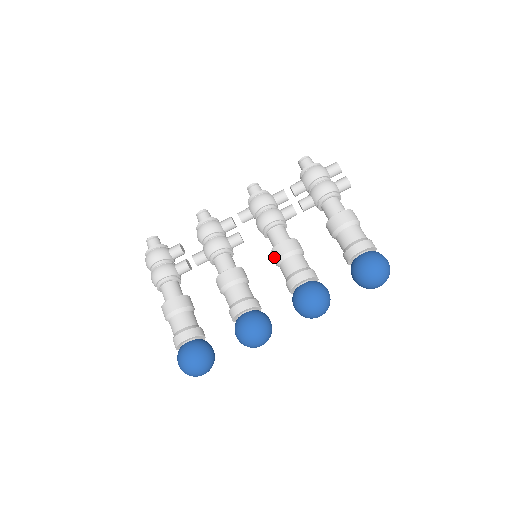
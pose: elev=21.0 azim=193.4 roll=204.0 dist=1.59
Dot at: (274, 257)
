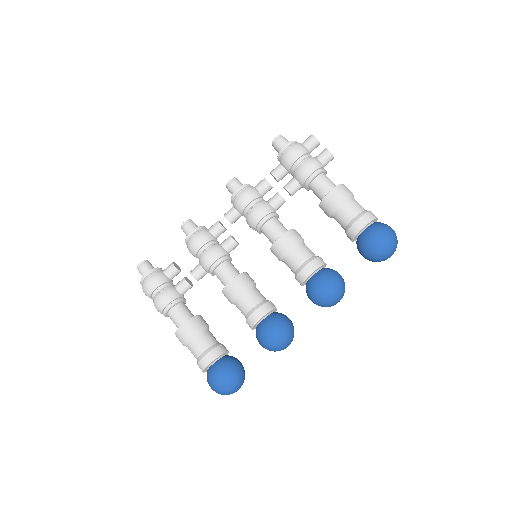
Dot at: (276, 254)
